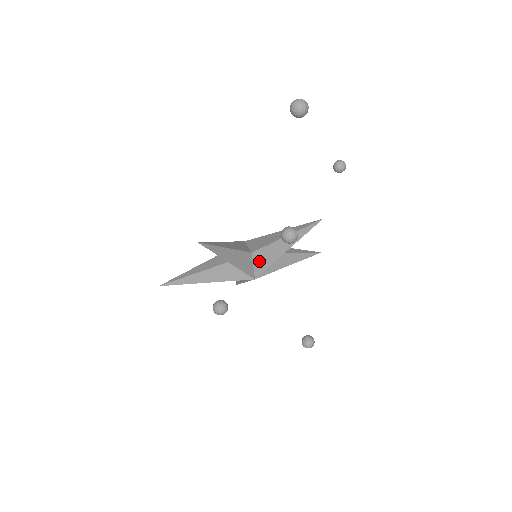
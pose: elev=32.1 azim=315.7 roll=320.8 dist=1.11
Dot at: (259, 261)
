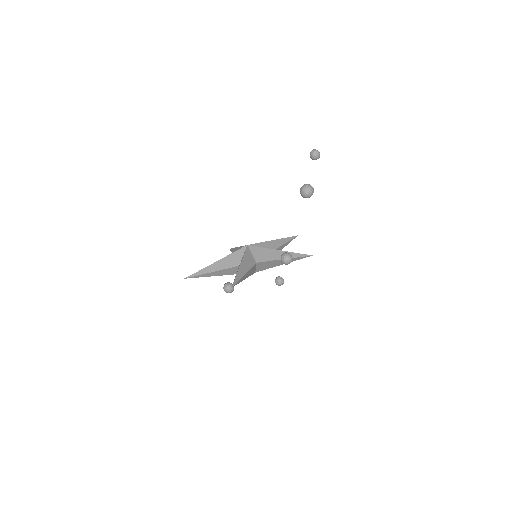
Dot at: (261, 266)
